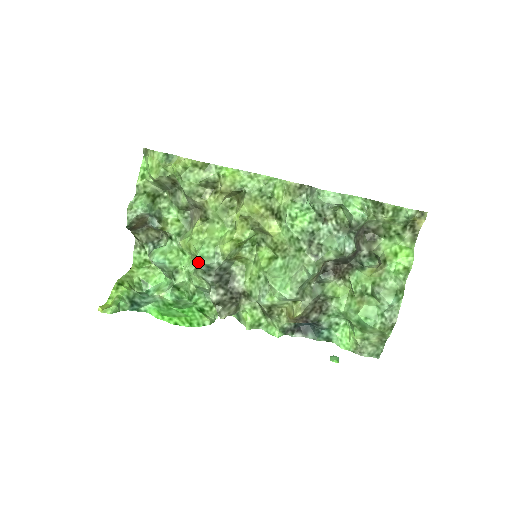
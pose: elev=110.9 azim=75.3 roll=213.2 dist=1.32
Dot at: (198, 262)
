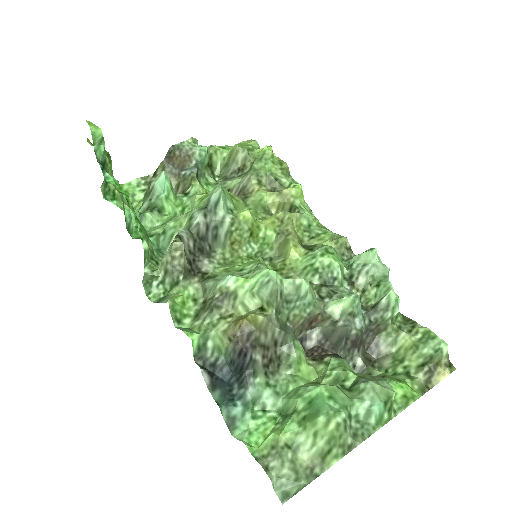
Dot at: (218, 187)
